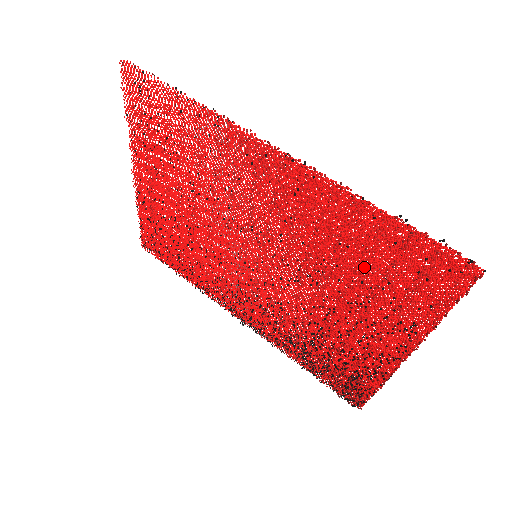
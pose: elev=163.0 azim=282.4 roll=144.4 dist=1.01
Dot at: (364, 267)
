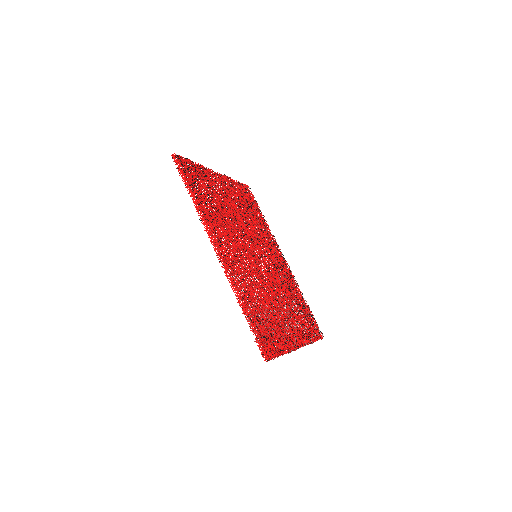
Dot at: occluded
